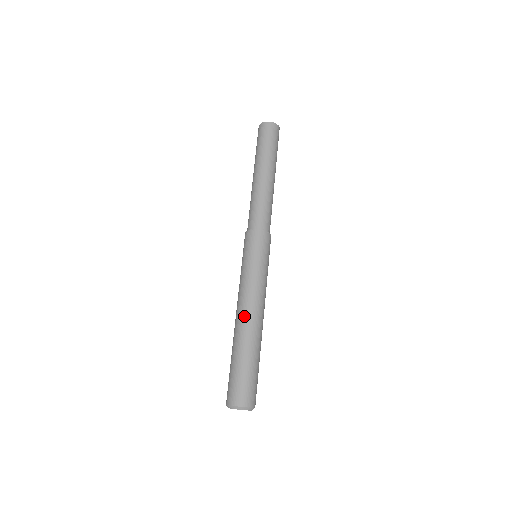
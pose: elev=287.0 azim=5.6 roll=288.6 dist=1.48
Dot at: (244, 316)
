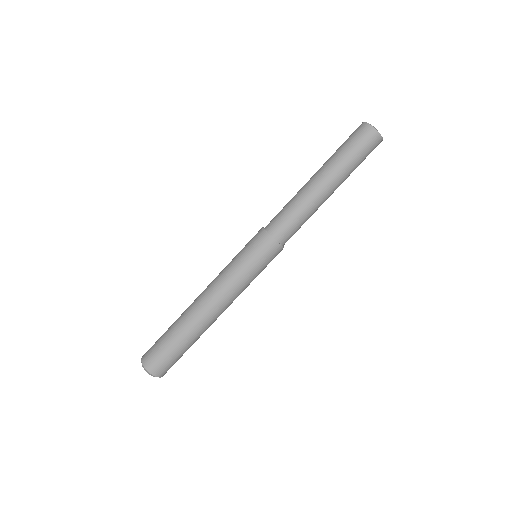
Dot at: (207, 309)
